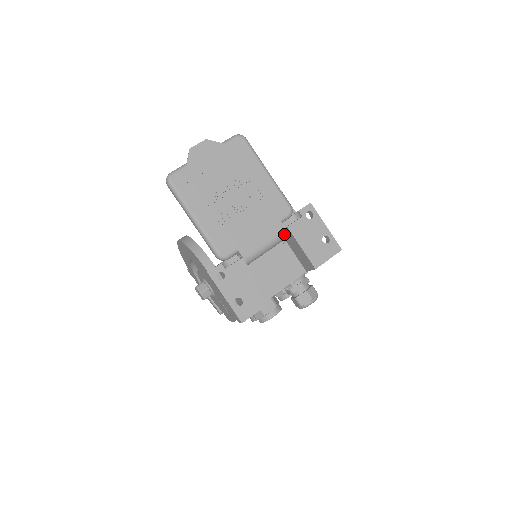
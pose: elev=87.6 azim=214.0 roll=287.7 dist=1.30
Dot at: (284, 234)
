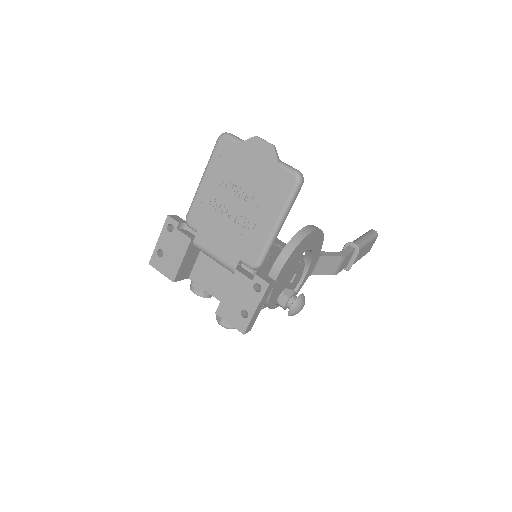
Dot at: (231, 269)
